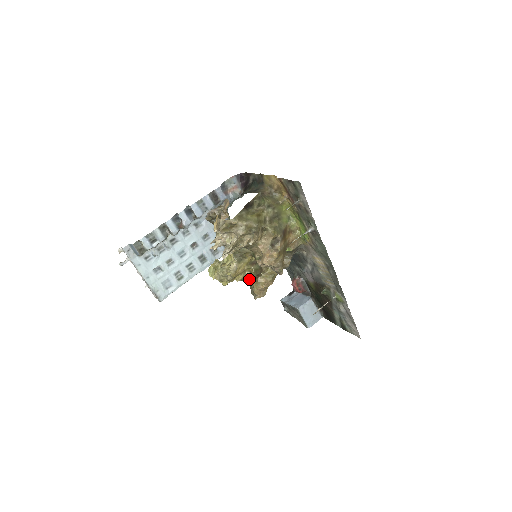
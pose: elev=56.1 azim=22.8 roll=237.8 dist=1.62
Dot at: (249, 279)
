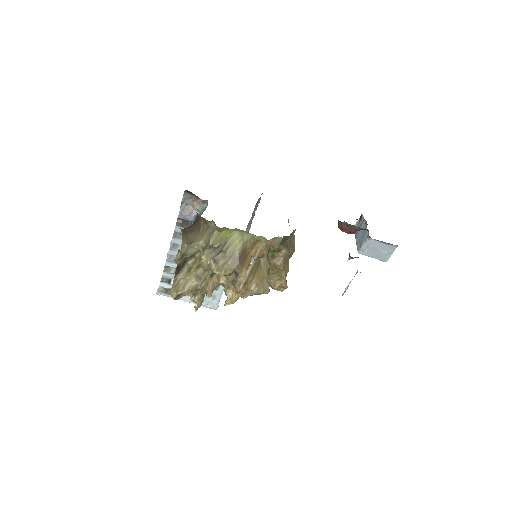
Dot at: occluded
